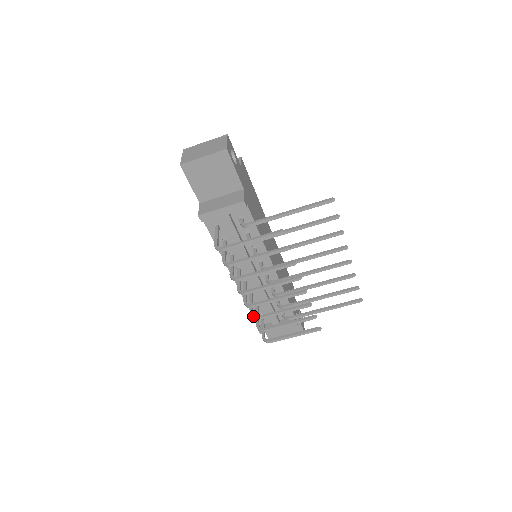
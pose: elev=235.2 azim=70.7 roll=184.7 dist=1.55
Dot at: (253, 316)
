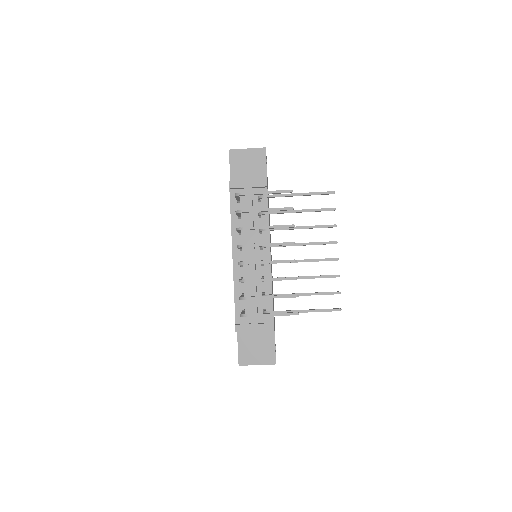
Dot at: (241, 279)
